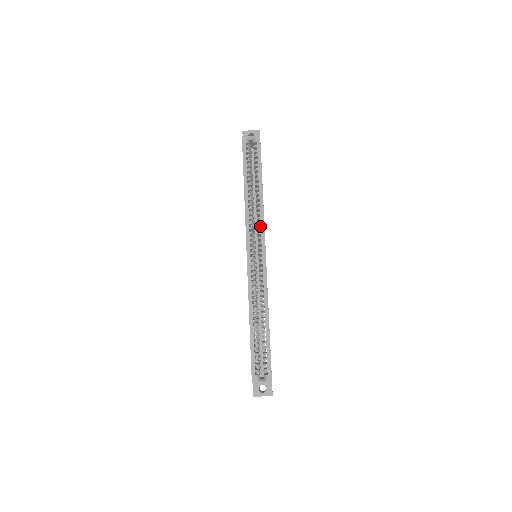
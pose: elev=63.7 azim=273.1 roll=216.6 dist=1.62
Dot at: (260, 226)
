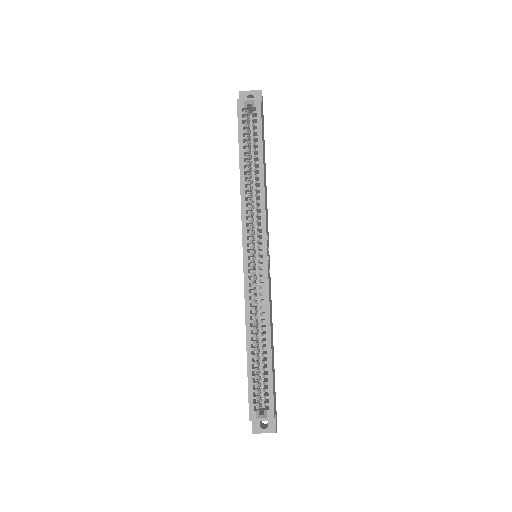
Dot at: occluded
